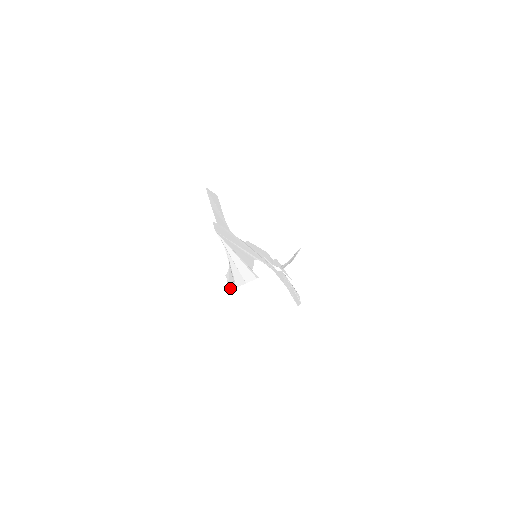
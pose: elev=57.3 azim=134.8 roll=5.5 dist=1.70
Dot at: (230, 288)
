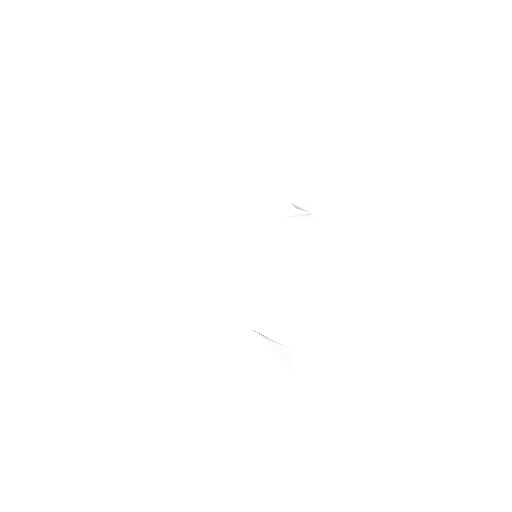
Dot at: (291, 361)
